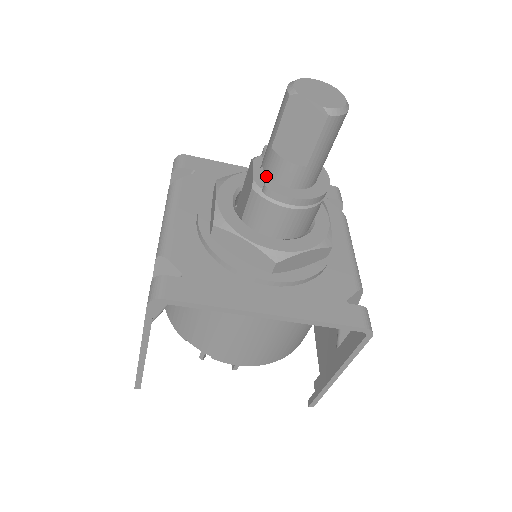
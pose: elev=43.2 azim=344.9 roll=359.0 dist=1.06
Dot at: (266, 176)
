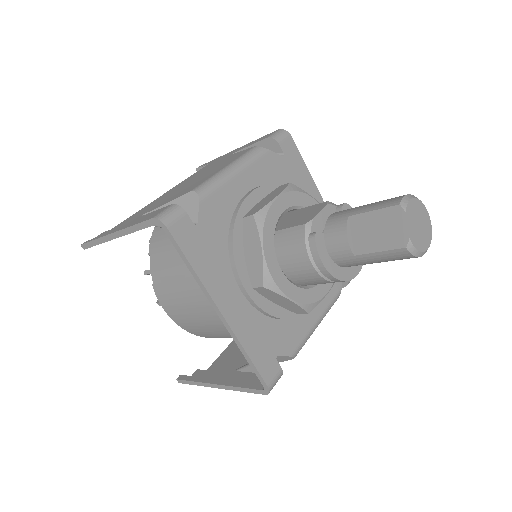
Dot at: (323, 225)
